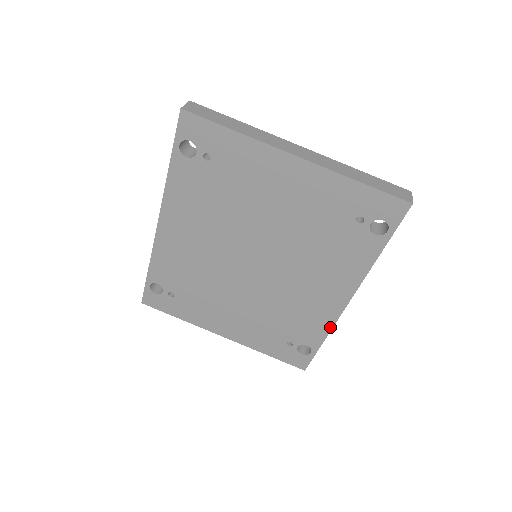
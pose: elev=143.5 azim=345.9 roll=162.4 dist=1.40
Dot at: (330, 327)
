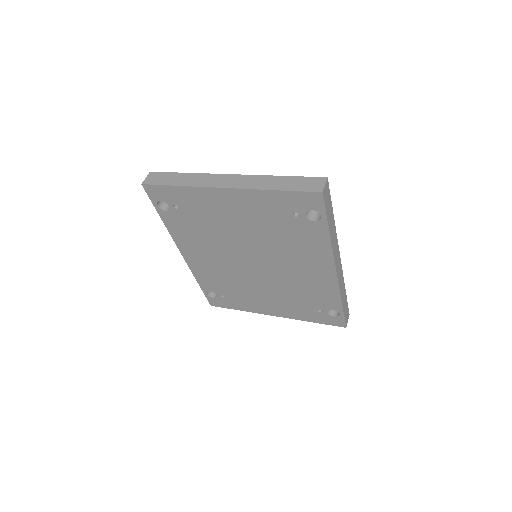
Dot at: (338, 293)
